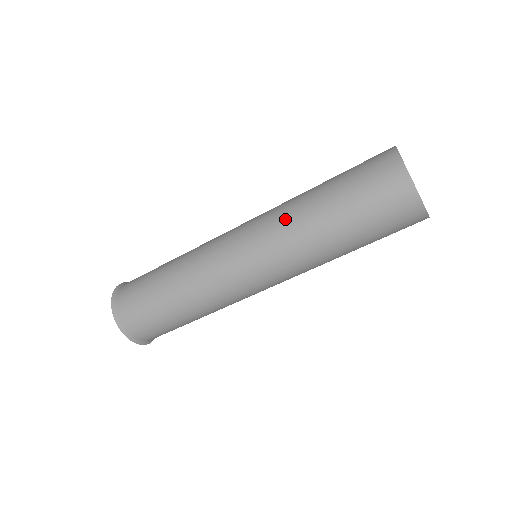
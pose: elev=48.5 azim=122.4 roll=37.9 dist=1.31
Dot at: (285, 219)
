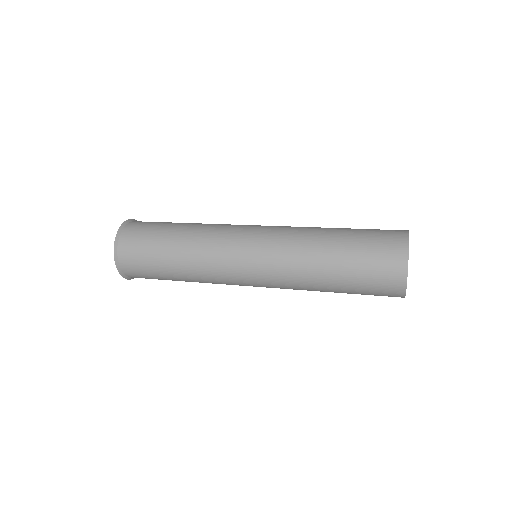
Dot at: (298, 289)
